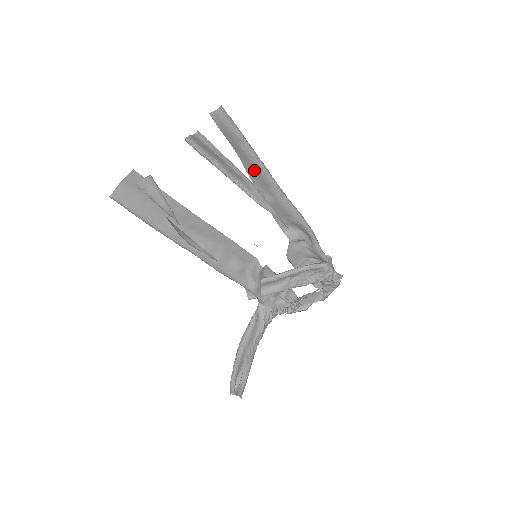
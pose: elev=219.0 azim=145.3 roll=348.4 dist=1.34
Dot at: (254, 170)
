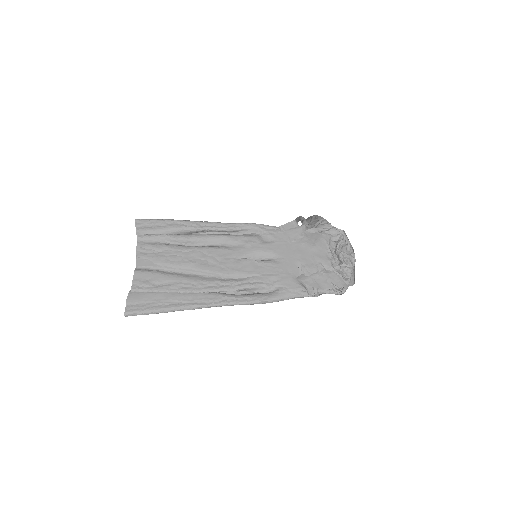
Dot at: (184, 303)
